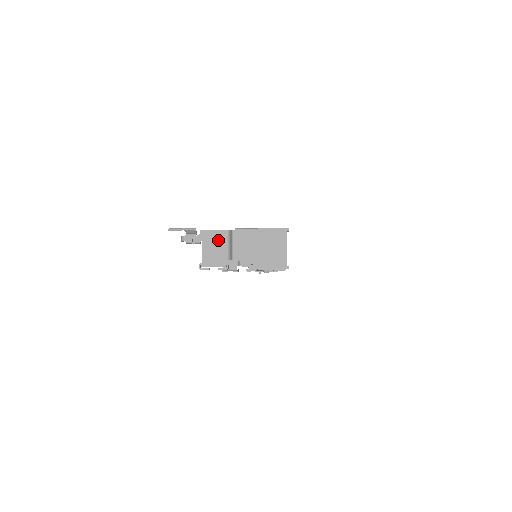
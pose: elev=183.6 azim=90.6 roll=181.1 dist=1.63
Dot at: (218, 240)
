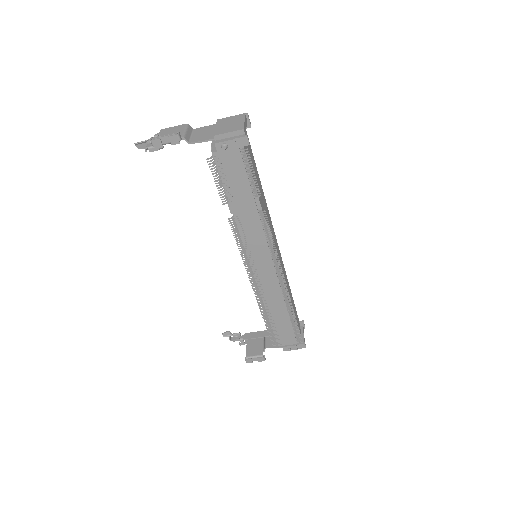
Dot at: (176, 130)
